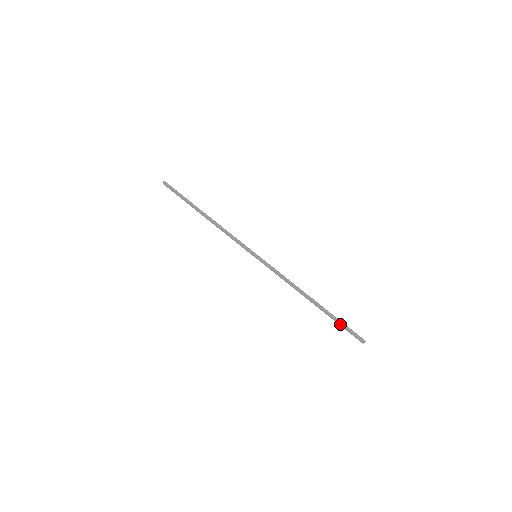
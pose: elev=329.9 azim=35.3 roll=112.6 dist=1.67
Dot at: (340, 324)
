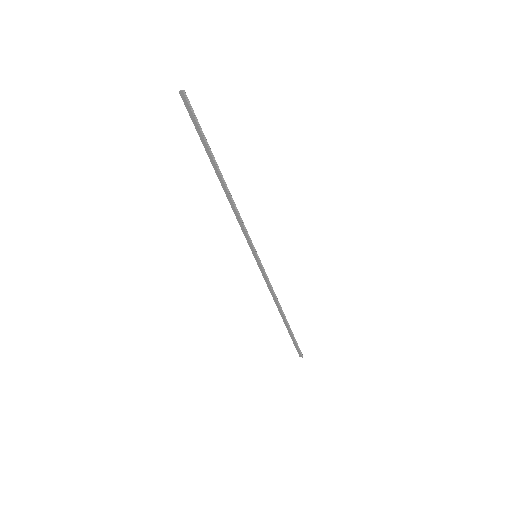
Dot at: (293, 340)
